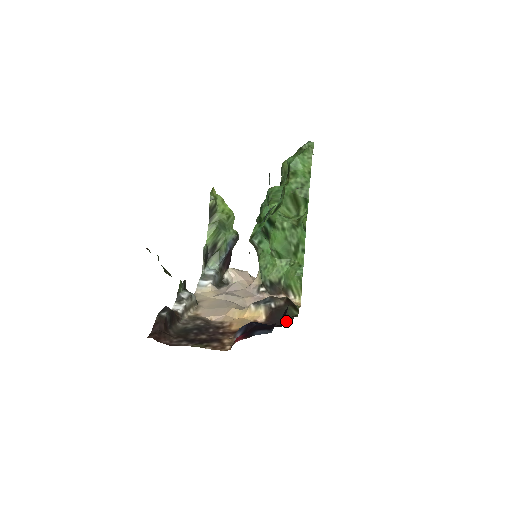
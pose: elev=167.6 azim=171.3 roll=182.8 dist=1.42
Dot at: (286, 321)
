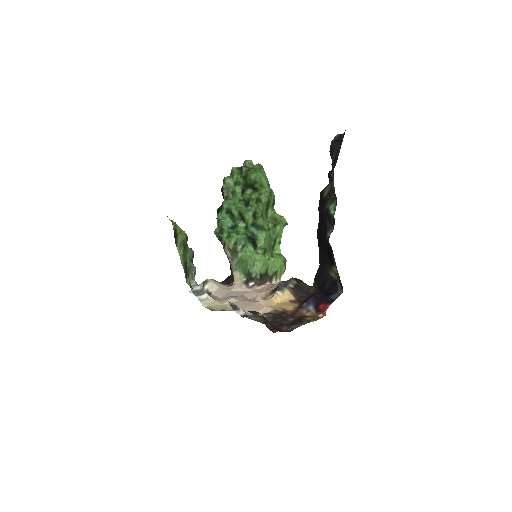
Dot at: (310, 292)
